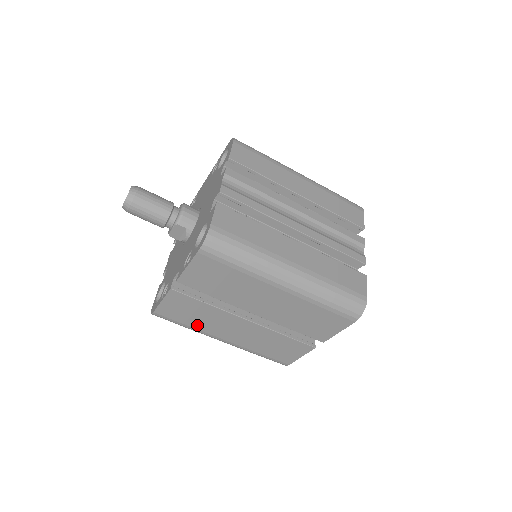
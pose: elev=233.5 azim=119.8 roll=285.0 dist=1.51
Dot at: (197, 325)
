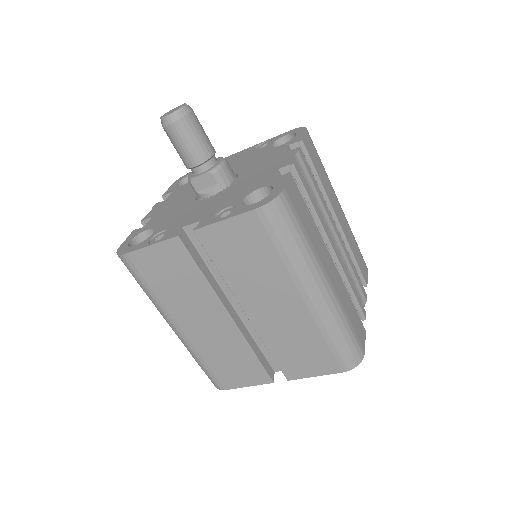
Dot at: (165, 295)
